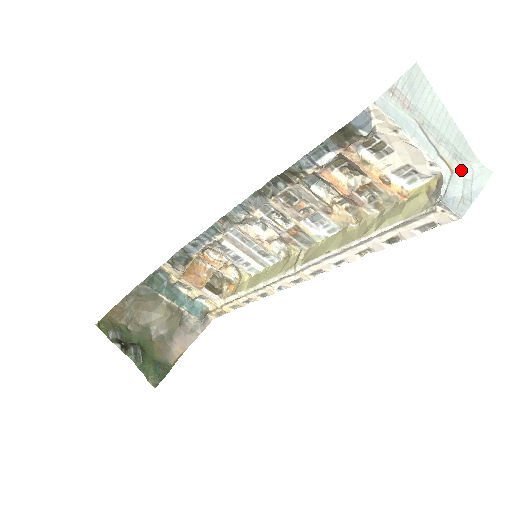
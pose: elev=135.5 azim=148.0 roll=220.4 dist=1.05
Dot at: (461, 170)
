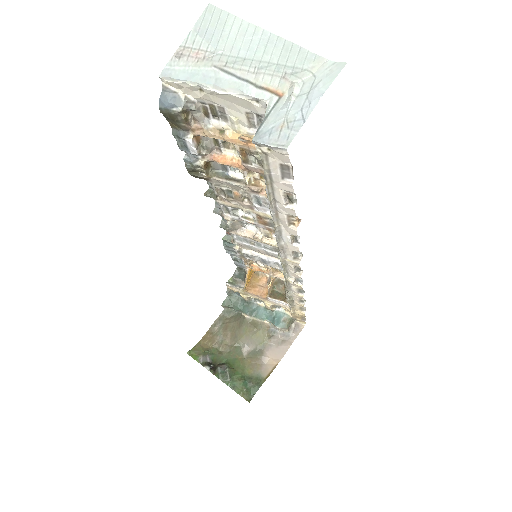
Dot at: (291, 88)
